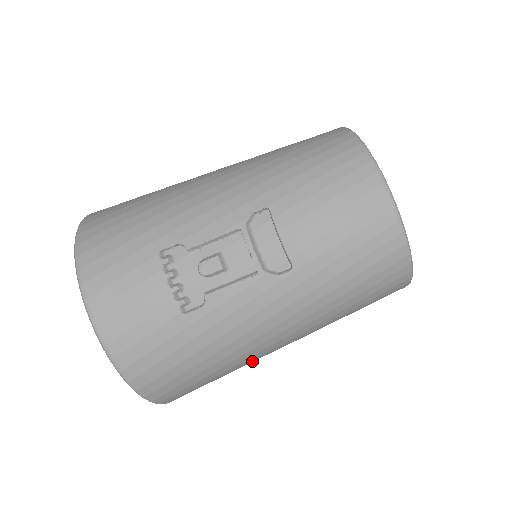
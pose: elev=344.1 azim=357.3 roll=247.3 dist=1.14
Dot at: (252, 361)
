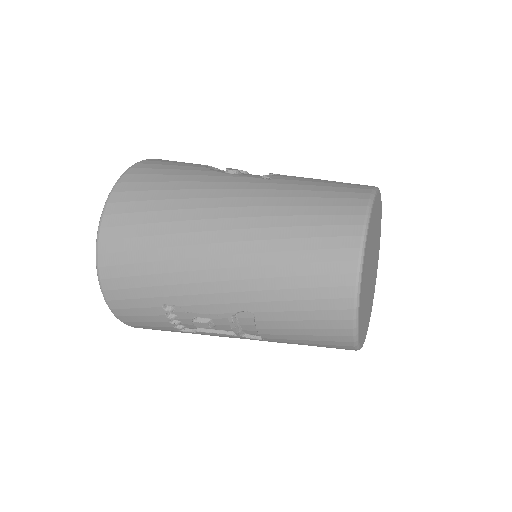
Dot at: occluded
